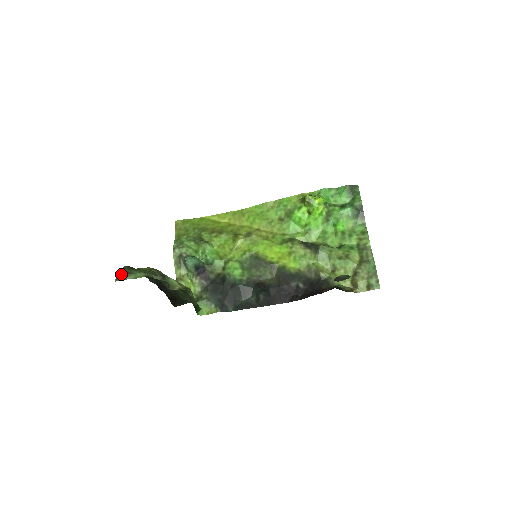
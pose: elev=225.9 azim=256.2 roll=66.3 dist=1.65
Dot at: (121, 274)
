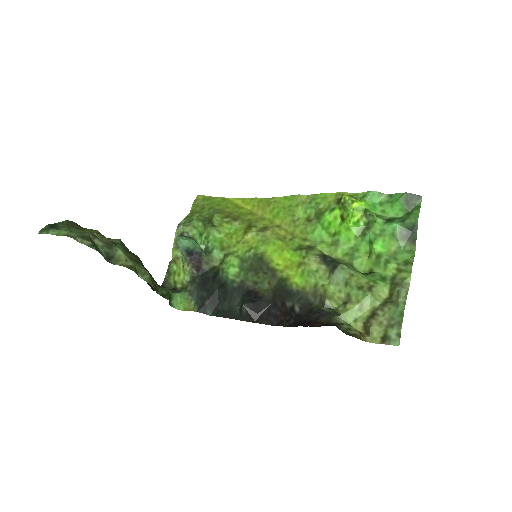
Dot at: (48, 227)
